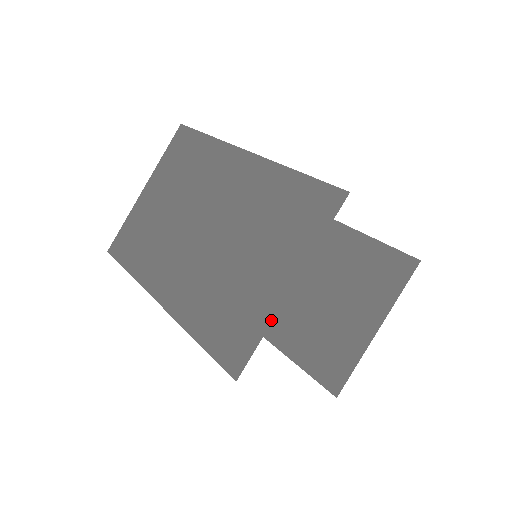
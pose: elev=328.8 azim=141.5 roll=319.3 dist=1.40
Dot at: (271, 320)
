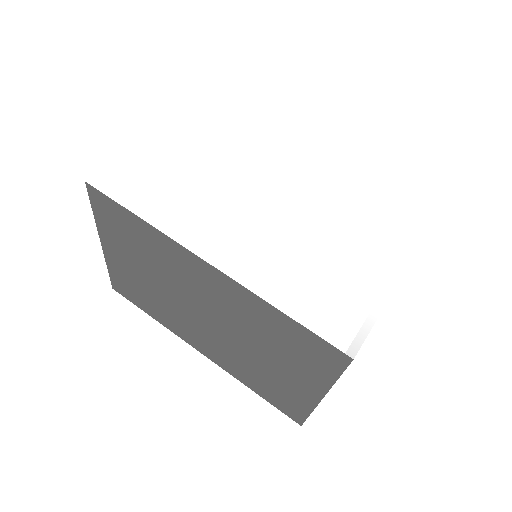
Dot at: (312, 409)
